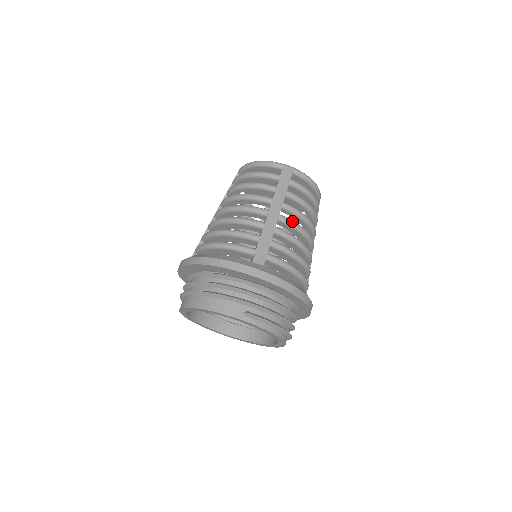
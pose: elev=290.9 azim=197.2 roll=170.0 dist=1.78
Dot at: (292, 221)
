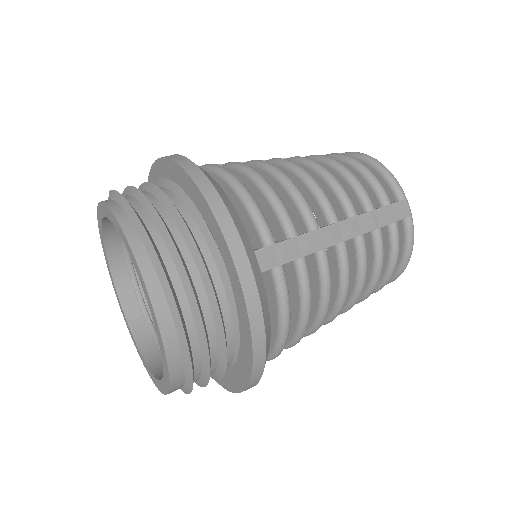
Dot at: (281, 158)
